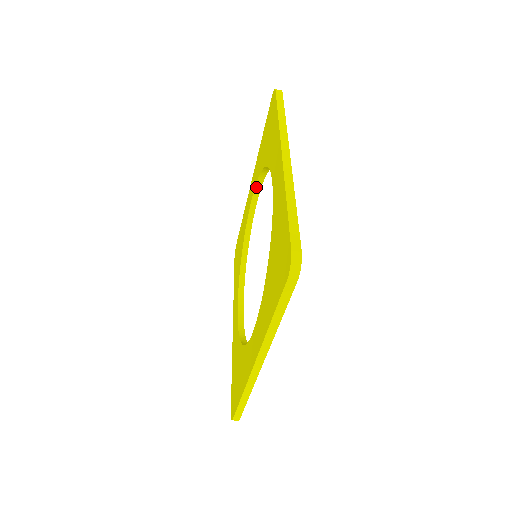
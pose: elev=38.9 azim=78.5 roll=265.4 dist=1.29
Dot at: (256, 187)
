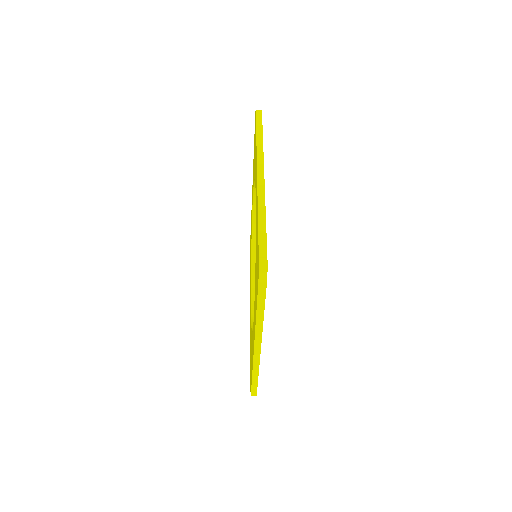
Dot at: (254, 194)
